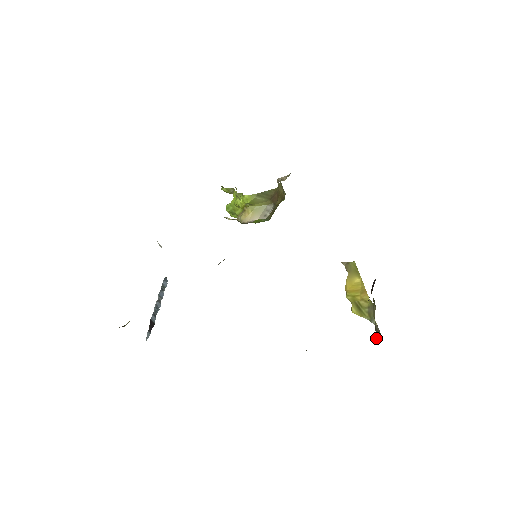
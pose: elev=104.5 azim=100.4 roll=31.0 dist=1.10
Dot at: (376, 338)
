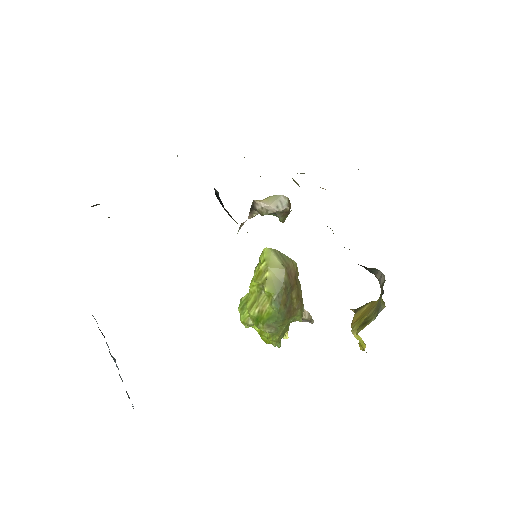
Dot at: occluded
